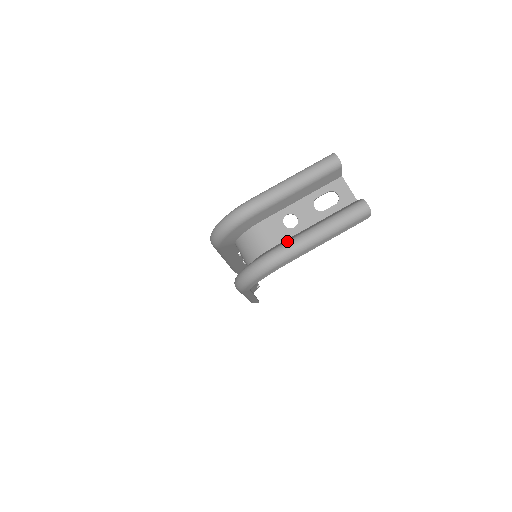
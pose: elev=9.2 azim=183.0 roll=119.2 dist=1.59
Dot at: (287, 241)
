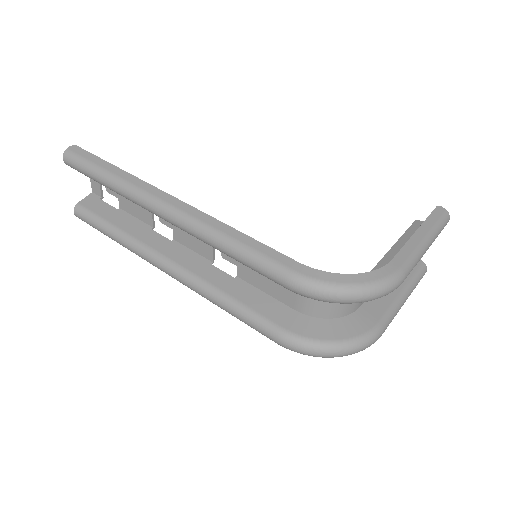
Dot at: (386, 316)
